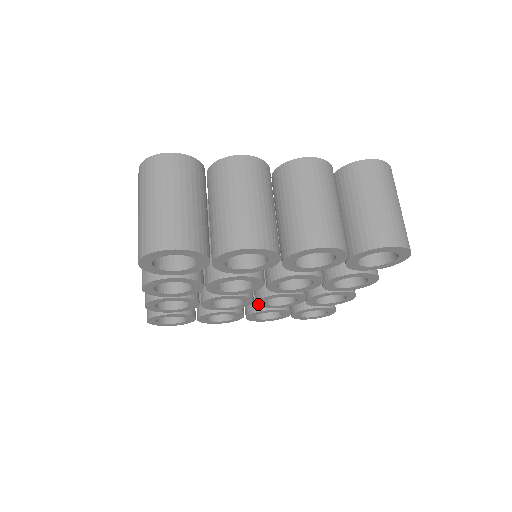
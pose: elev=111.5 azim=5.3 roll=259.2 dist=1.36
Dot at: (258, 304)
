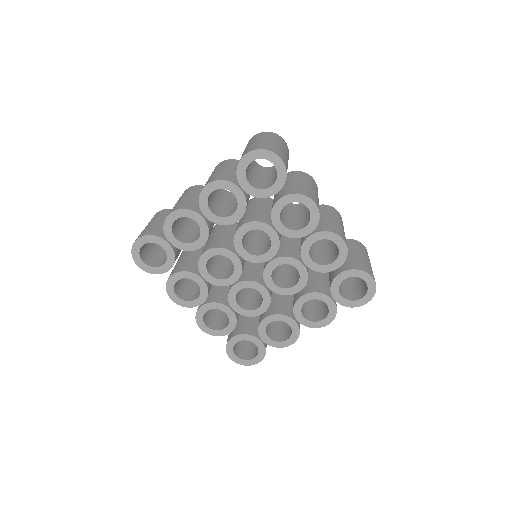
Dot at: (275, 291)
